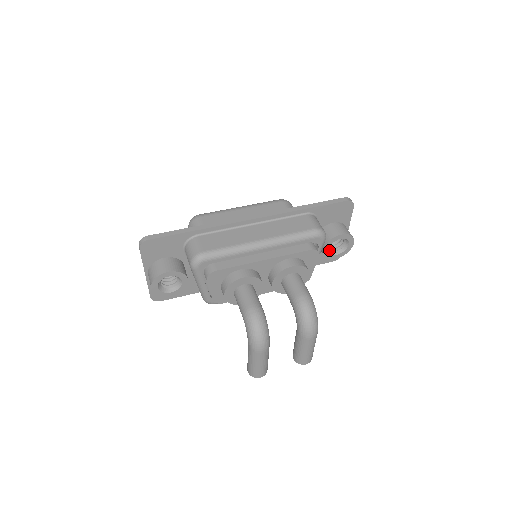
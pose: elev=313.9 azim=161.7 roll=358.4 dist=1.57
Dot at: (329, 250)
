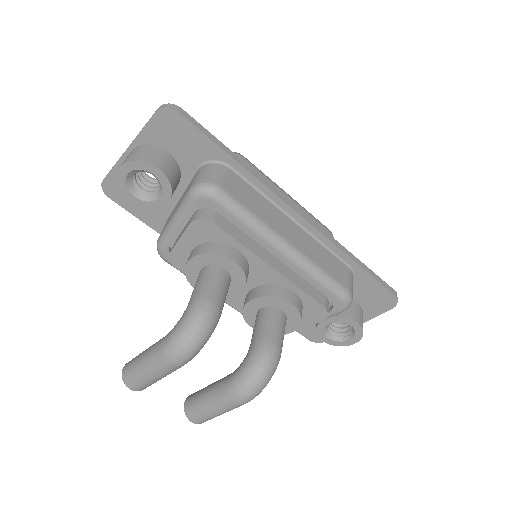
Dot at: (327, 325)
